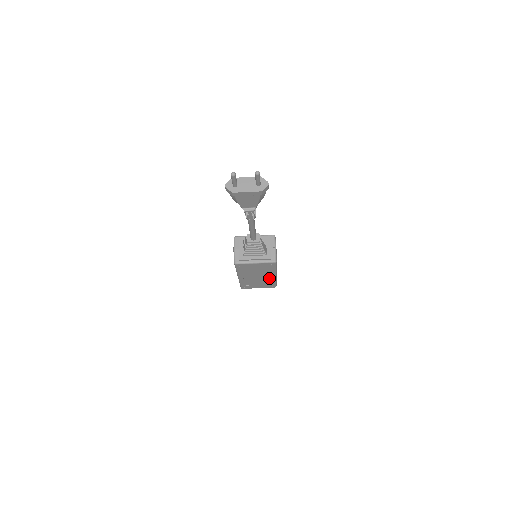
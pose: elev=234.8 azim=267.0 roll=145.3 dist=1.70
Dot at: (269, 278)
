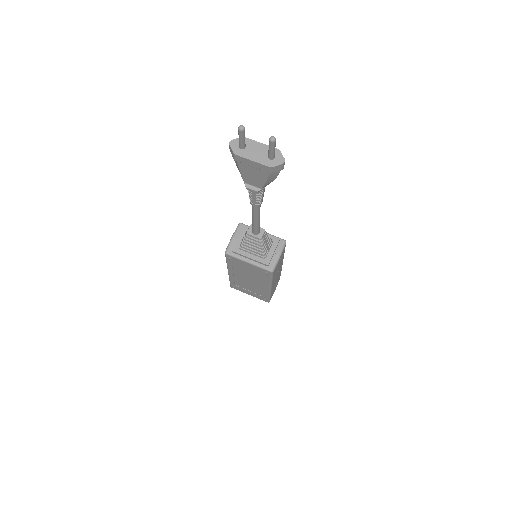
Dot at: (262, 288)
